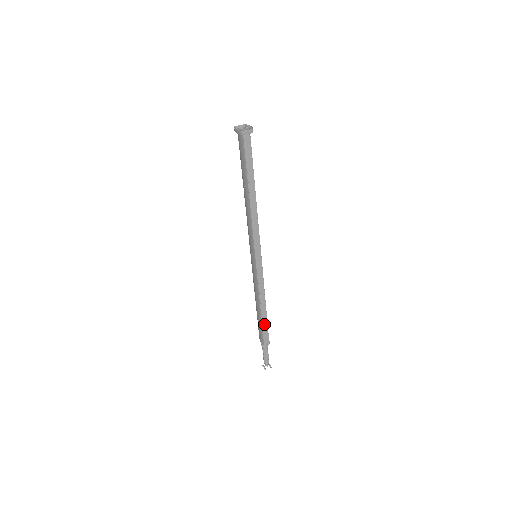
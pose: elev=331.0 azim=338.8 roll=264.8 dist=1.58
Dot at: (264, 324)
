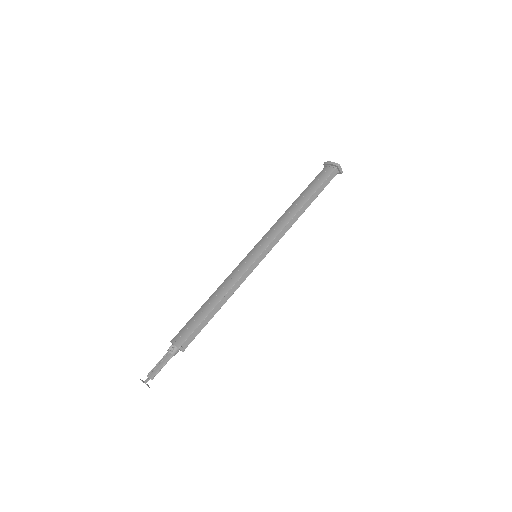
Dot at: (202, 324)
